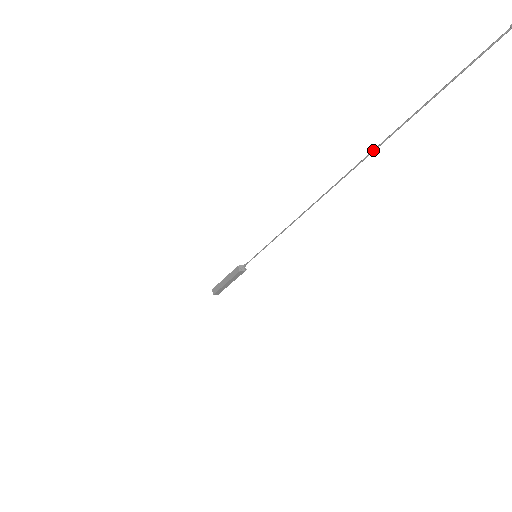
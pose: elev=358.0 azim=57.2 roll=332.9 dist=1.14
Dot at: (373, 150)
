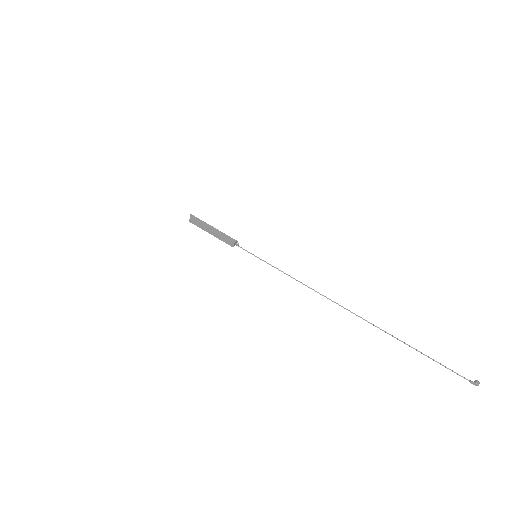
Dot at: occluded
